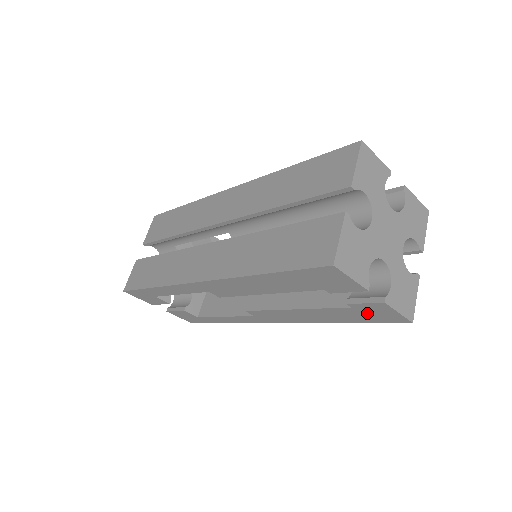
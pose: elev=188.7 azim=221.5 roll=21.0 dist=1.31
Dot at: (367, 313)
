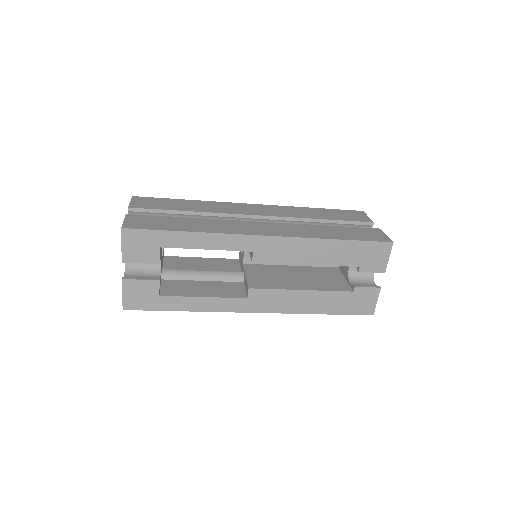
Dot at: (356, 300)
